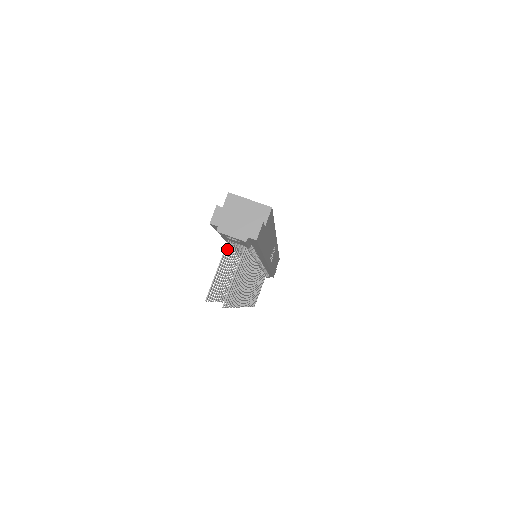
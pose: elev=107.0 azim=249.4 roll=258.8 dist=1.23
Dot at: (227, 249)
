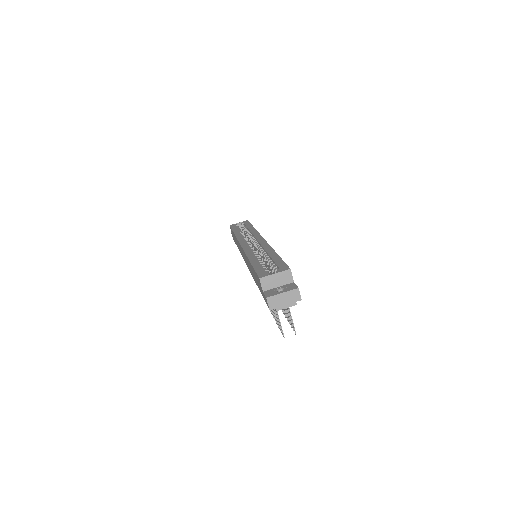
Dot at: occluded
